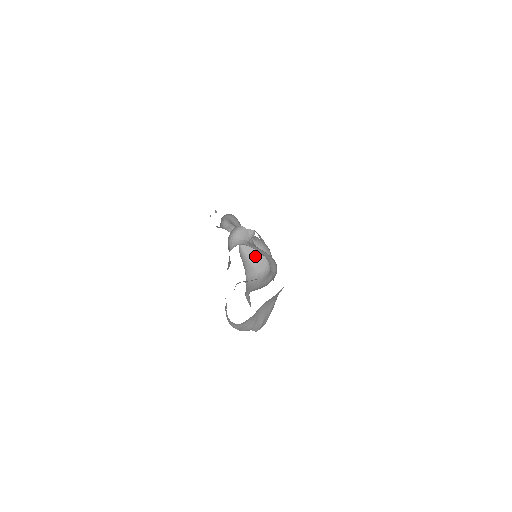
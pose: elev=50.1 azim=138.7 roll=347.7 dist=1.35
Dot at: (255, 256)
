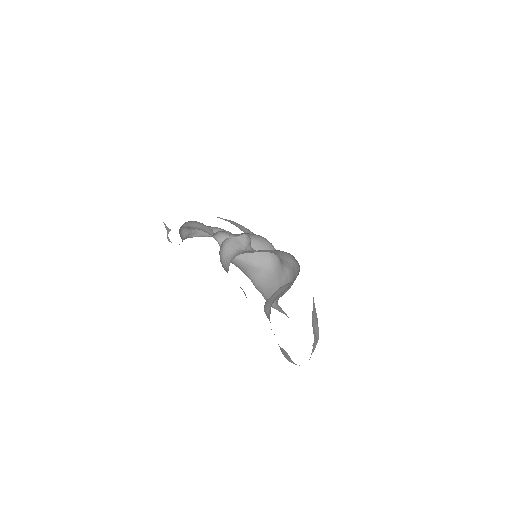
Dot at: (249, 253)
